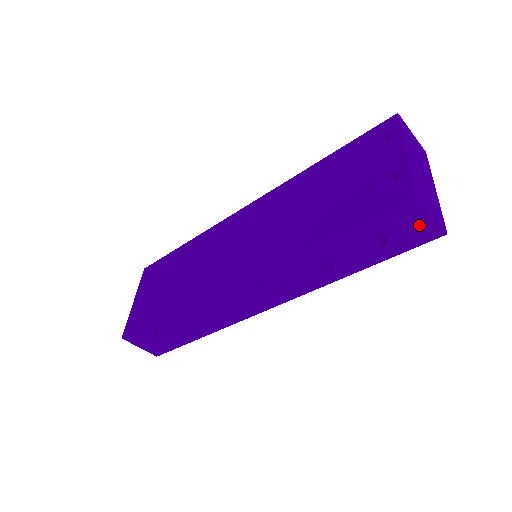
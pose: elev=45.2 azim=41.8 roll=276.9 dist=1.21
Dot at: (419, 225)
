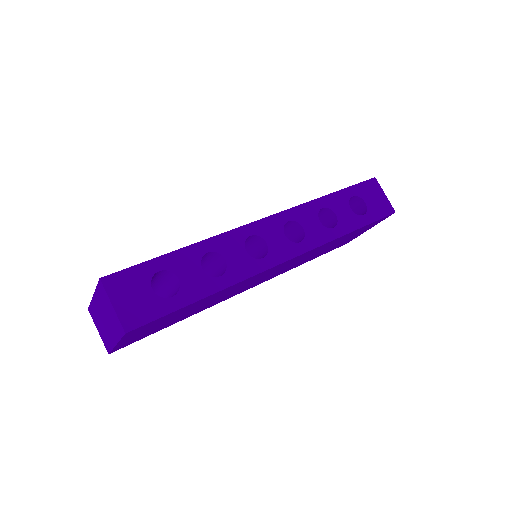
Dot at: (381, 200)
